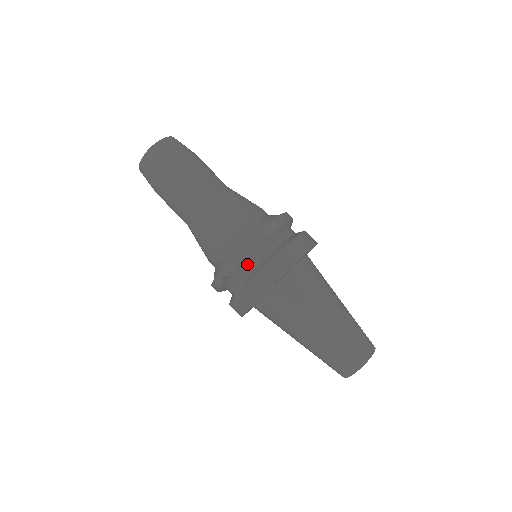
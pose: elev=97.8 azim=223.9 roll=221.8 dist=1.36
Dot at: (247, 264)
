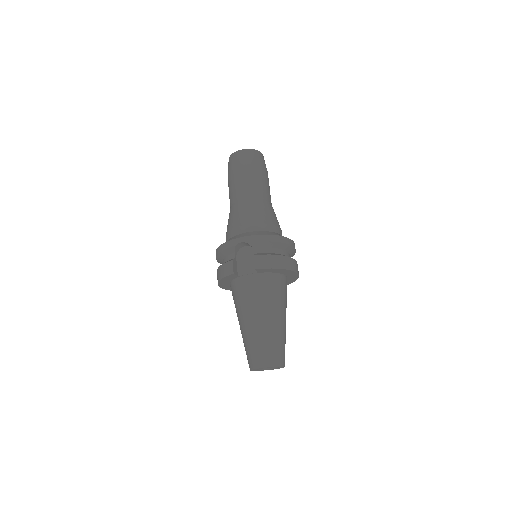
Dot at: (262, 247)
